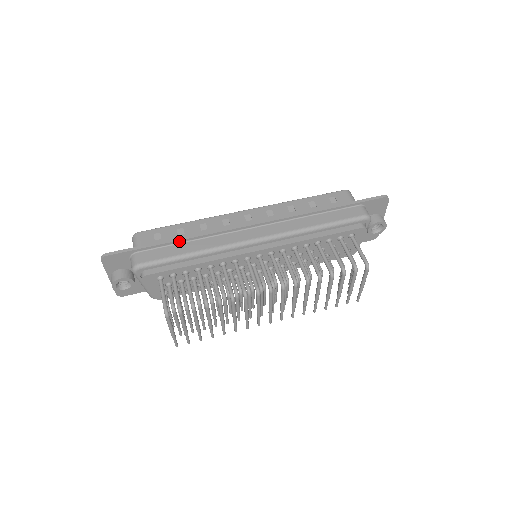
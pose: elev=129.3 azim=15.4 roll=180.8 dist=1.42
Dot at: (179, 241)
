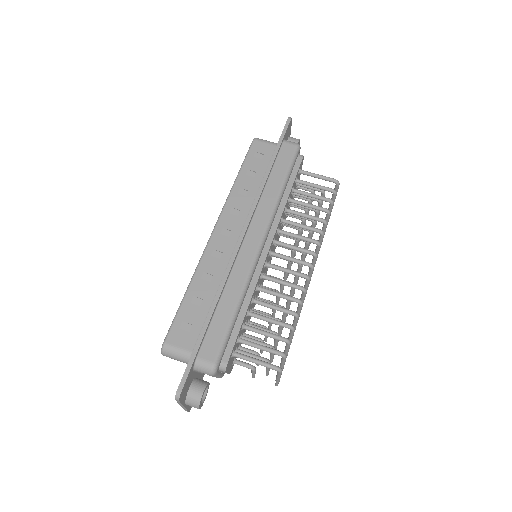
Dot at: (214, 309)
